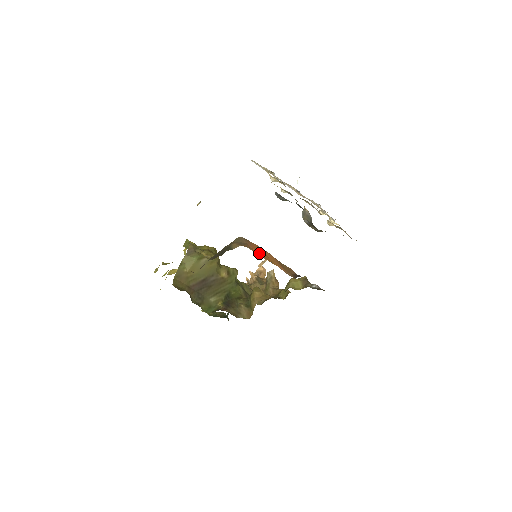
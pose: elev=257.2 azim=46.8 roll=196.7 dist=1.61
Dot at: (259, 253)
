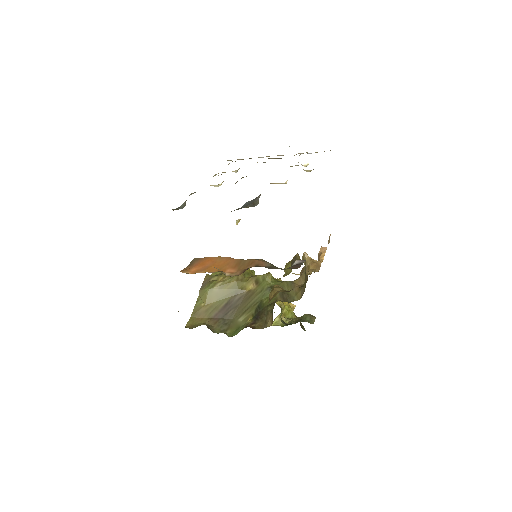
Dot at: (199, 269)
